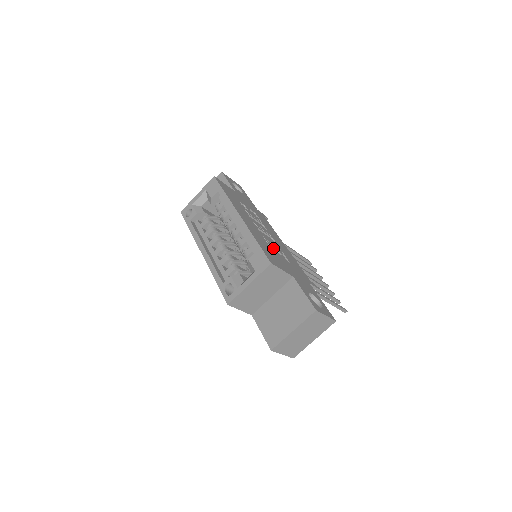
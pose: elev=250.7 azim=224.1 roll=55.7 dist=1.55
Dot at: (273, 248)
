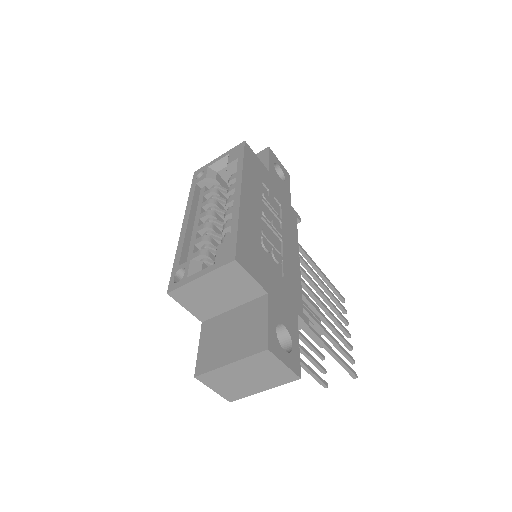
Dot at: (267, 249)
